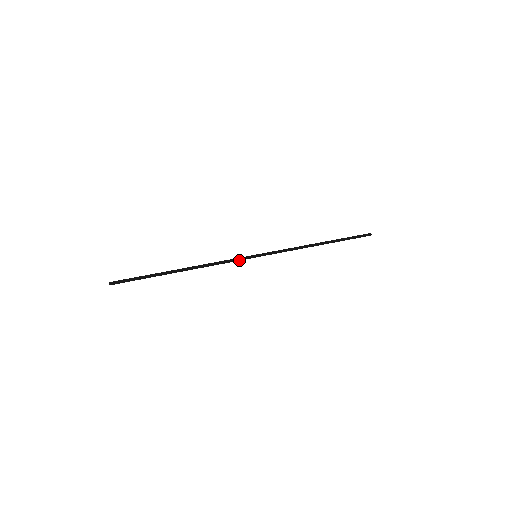
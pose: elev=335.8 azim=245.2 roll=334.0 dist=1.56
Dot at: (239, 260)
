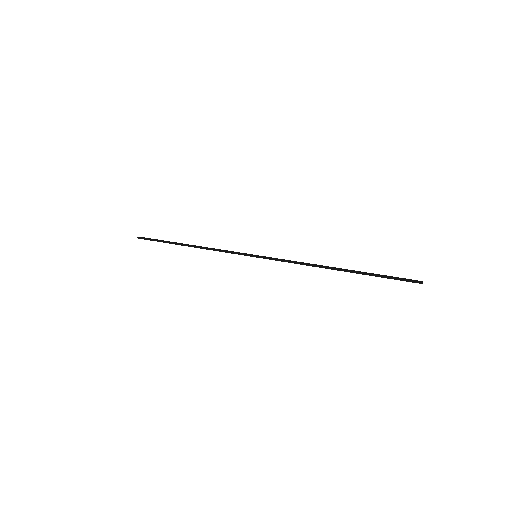
Dot at: (238, 254)
